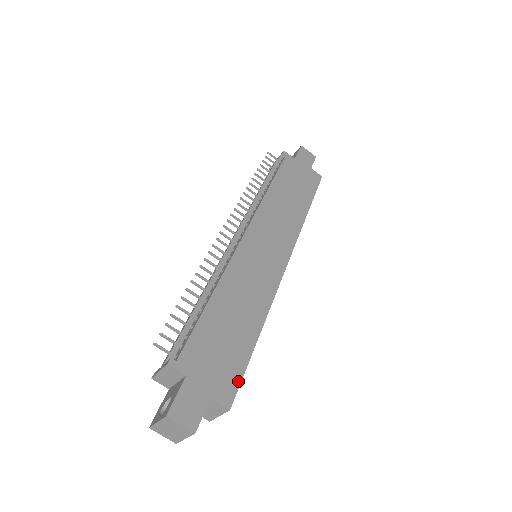
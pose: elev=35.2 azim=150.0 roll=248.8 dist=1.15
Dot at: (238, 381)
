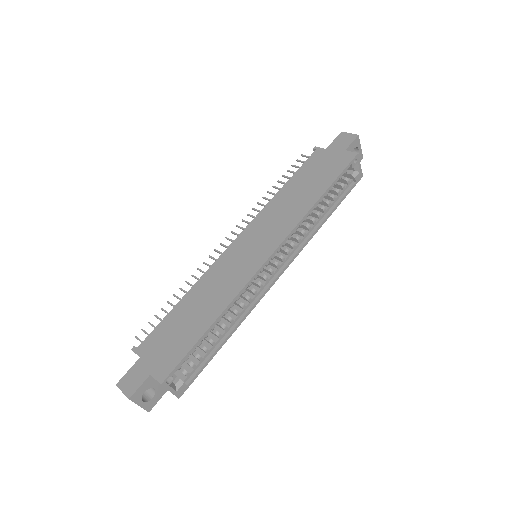
Dot at: (177, 362)
